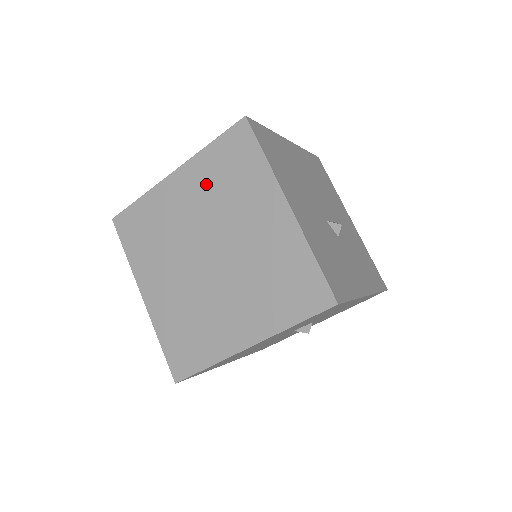
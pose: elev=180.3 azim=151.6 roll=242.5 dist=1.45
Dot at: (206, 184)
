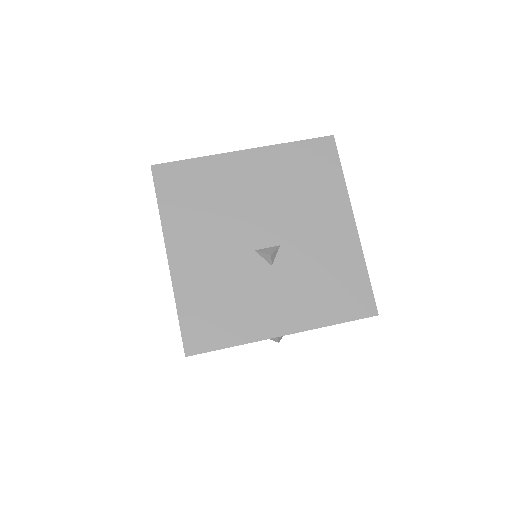
Dot at: occluded
